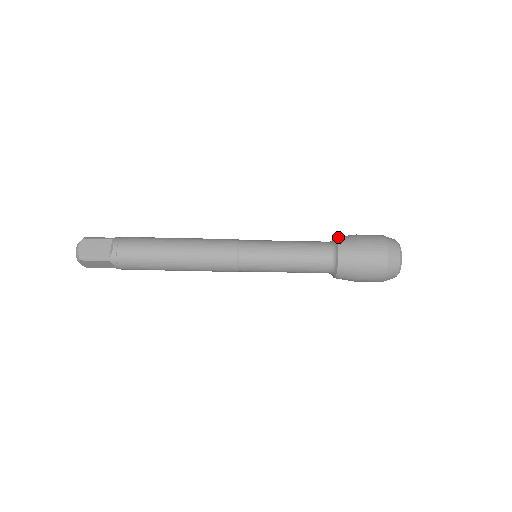
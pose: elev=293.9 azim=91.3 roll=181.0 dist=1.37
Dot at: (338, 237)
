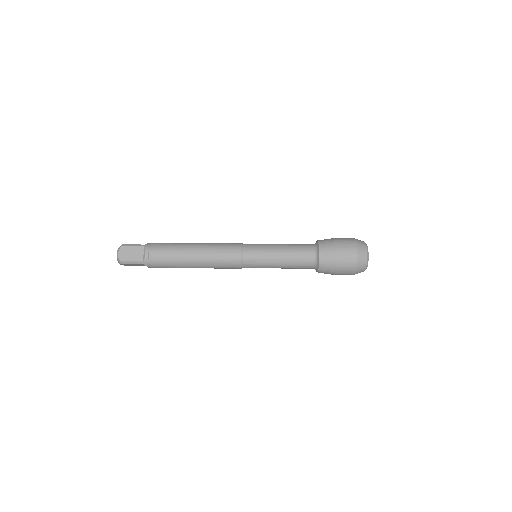
Dot at: occluded
